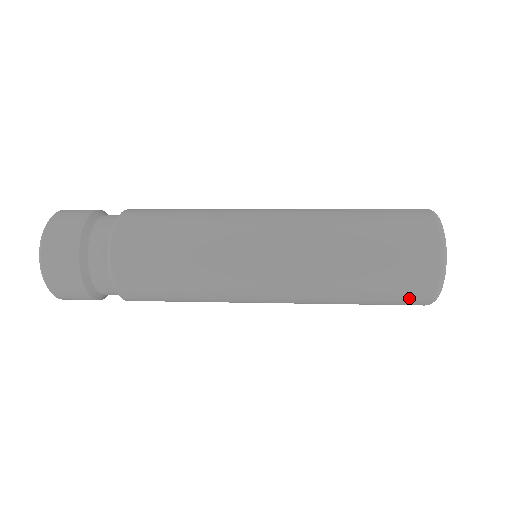
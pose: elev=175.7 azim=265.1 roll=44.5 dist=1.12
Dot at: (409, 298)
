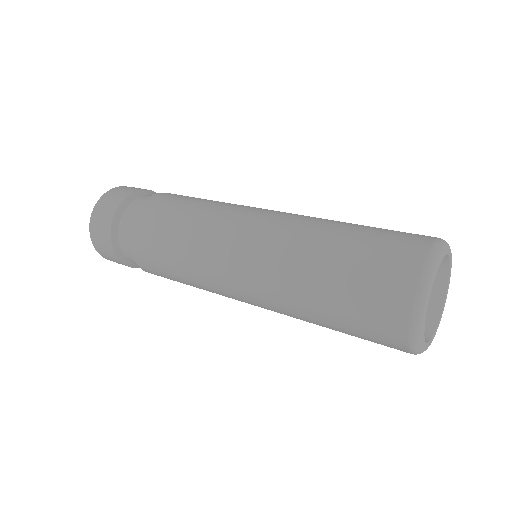
Dot at: occluded
